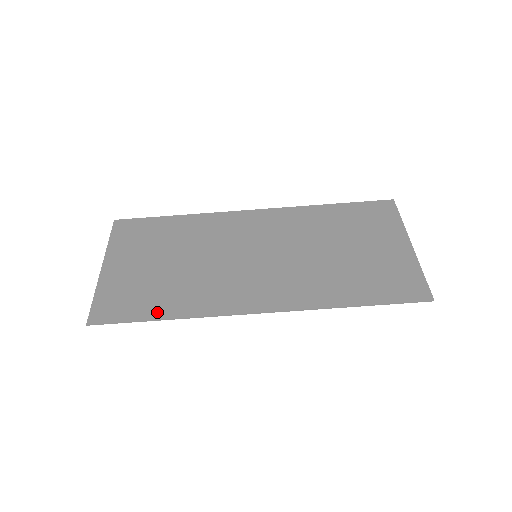
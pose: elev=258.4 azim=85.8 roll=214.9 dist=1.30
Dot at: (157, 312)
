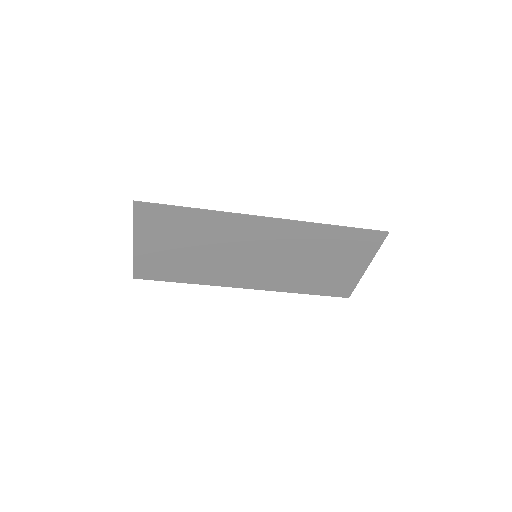
Dot at: (180, 279)
